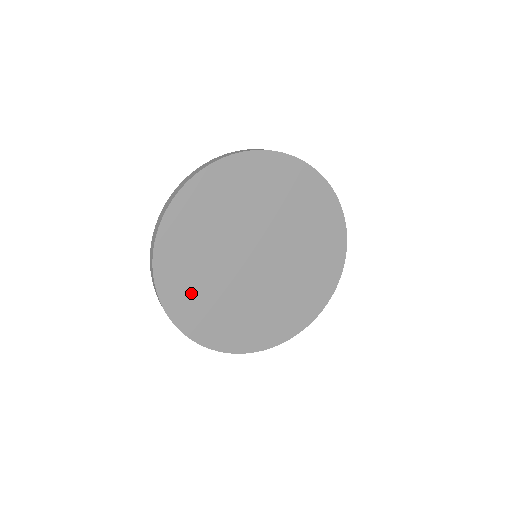
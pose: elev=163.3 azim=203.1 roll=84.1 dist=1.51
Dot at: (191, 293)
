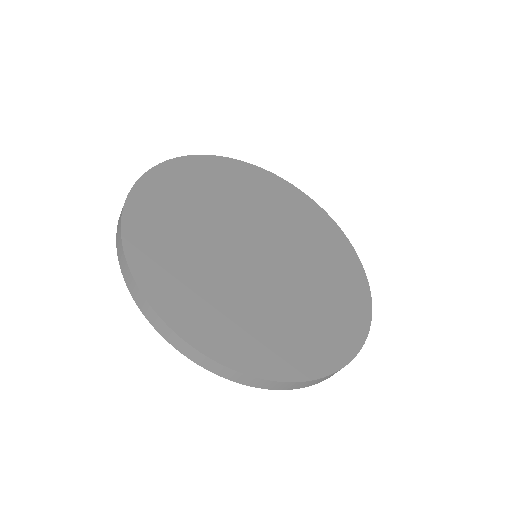
Dot at: (171, 203)
